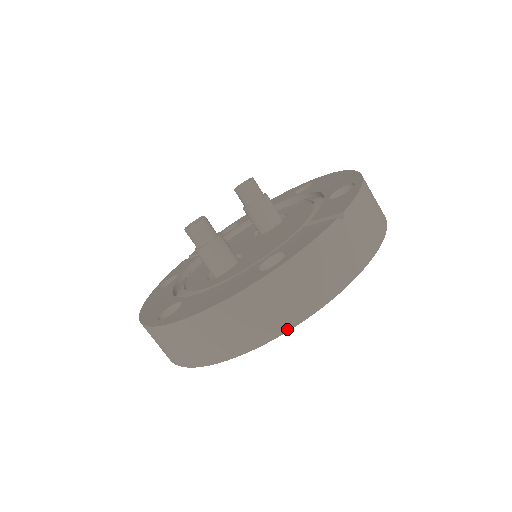
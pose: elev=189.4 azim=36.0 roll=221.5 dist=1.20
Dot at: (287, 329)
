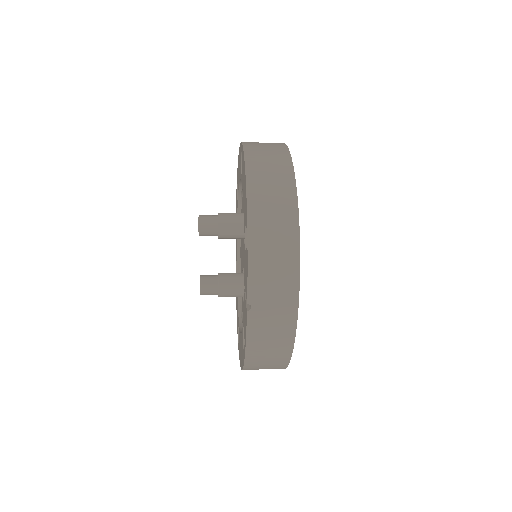
Dot at: (287, 364)
